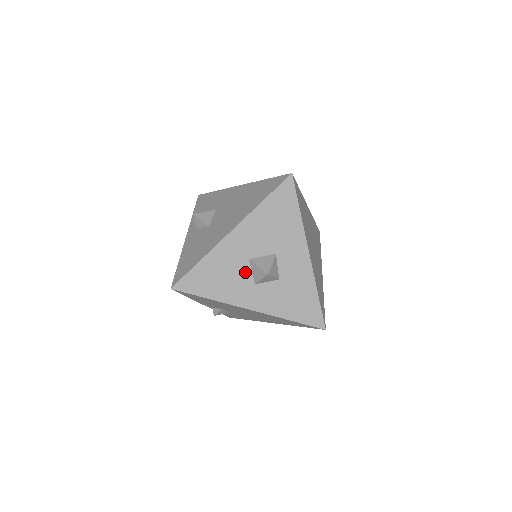
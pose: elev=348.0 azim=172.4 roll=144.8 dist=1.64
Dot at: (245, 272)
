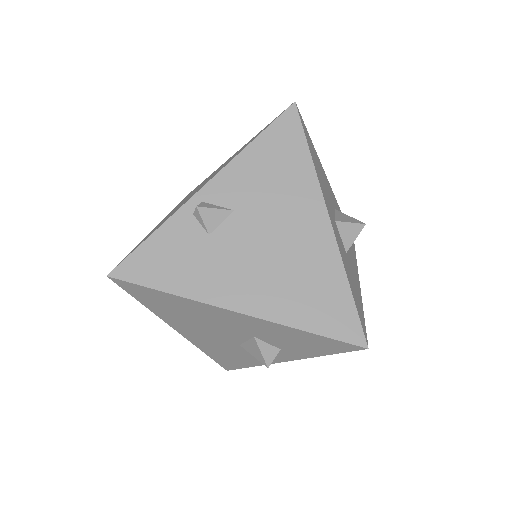
Dot at: (332, 205)
